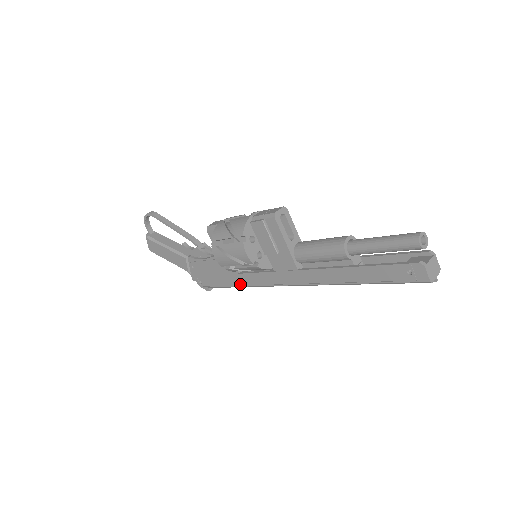
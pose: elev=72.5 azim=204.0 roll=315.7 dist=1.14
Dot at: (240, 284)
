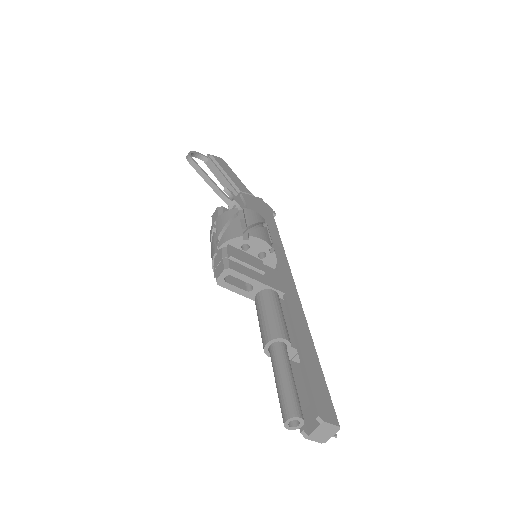
Dot at: occluded
